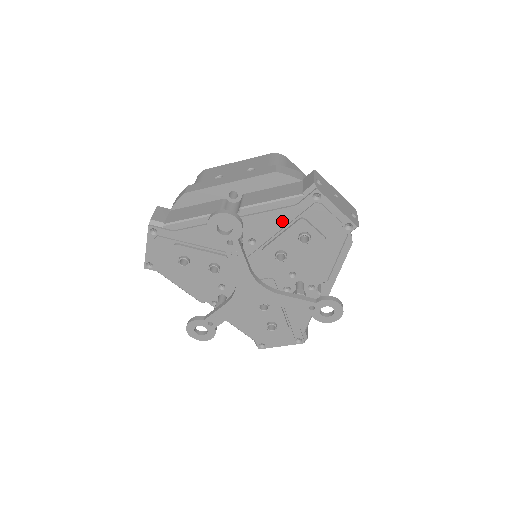
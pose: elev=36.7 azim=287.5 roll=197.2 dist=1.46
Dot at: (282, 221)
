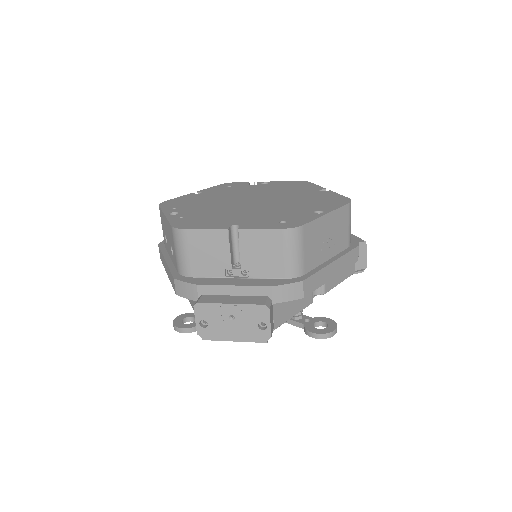
Dot at: occluded
